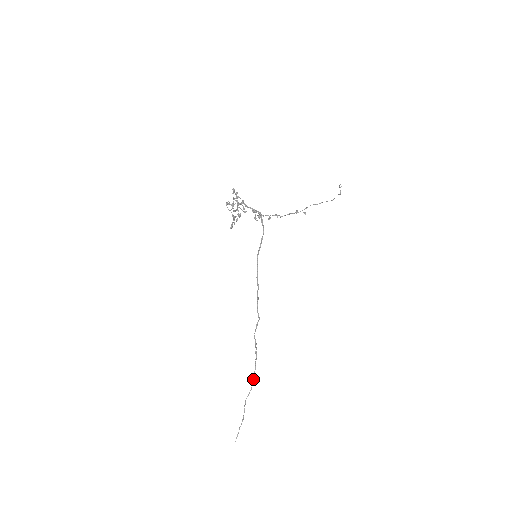
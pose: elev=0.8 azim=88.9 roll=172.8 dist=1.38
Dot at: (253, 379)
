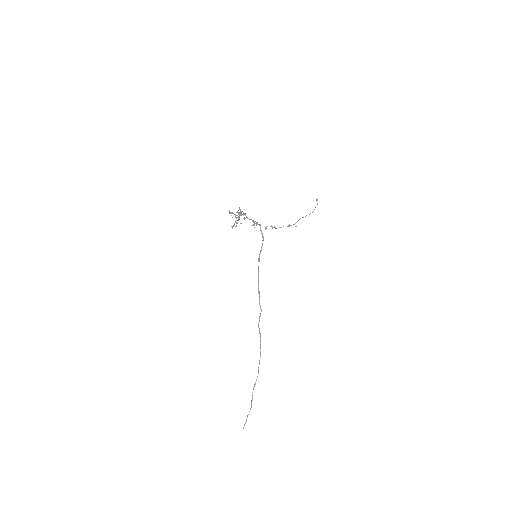
Dot at: occluded
